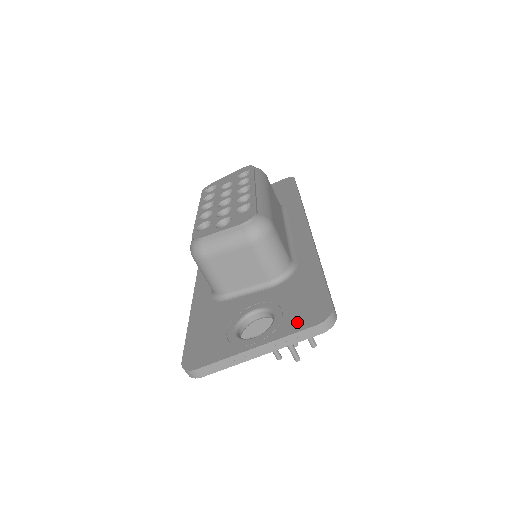
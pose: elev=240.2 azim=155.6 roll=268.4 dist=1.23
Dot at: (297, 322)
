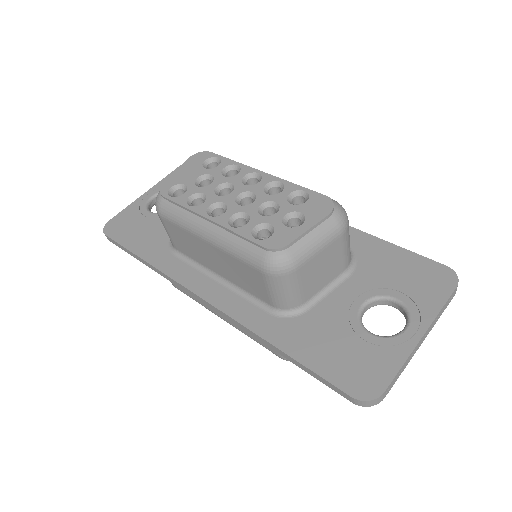
Dot at: (433, 294)
